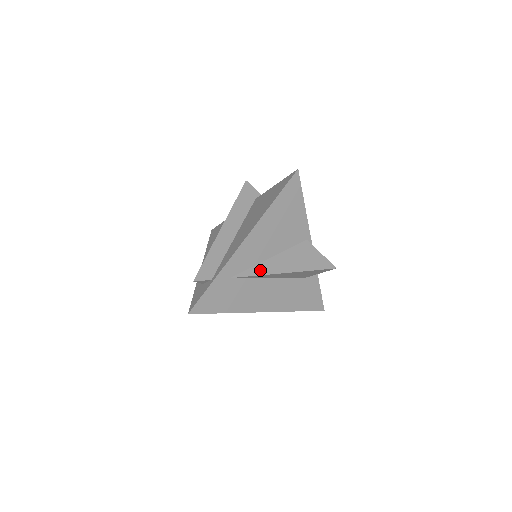
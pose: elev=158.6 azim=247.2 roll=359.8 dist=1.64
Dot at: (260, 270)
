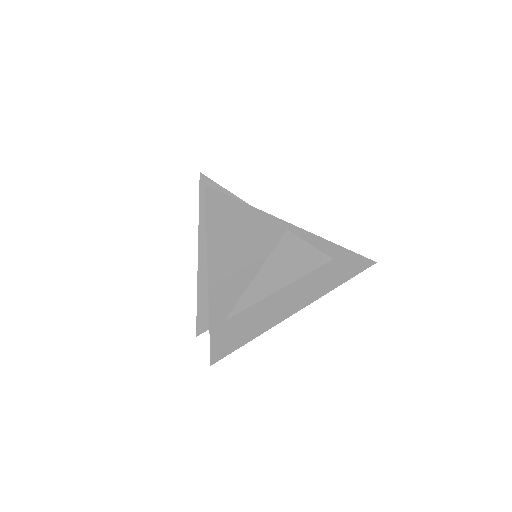
Dot at: (250, 298)
